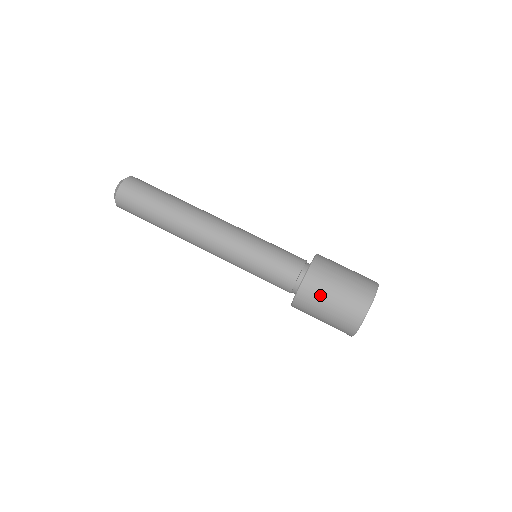
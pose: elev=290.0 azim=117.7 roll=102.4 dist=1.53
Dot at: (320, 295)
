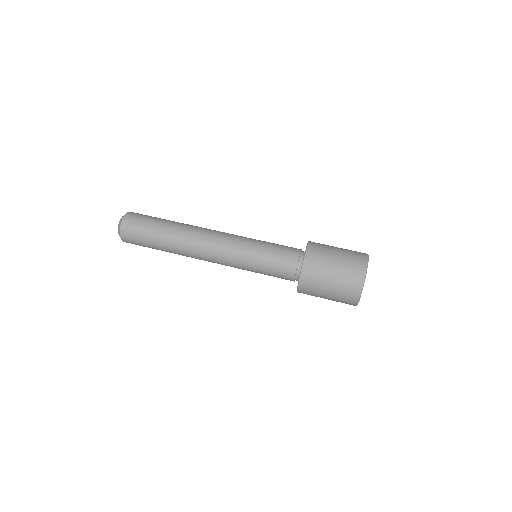
Dot at: (323, 264)
